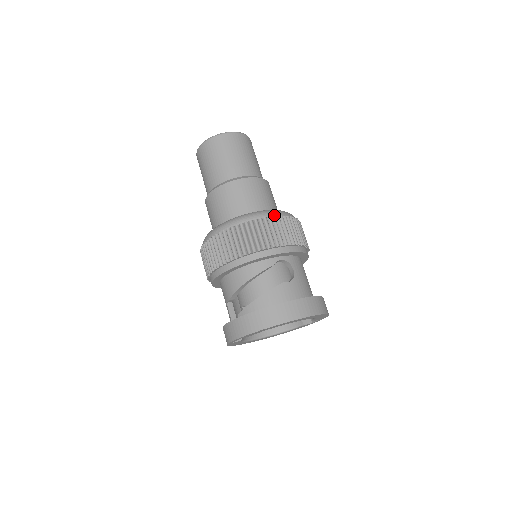
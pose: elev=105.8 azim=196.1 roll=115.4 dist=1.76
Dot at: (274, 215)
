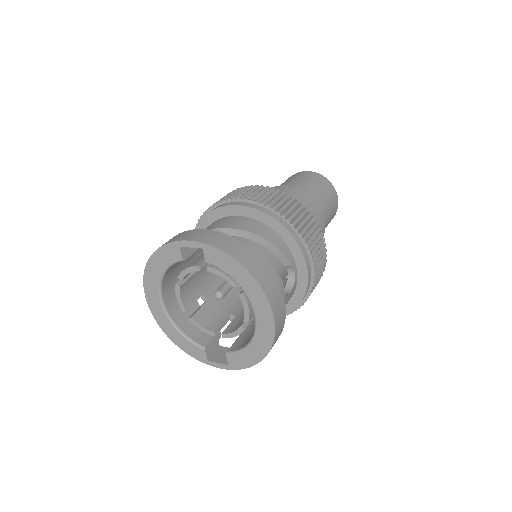
Dot at: occluded
